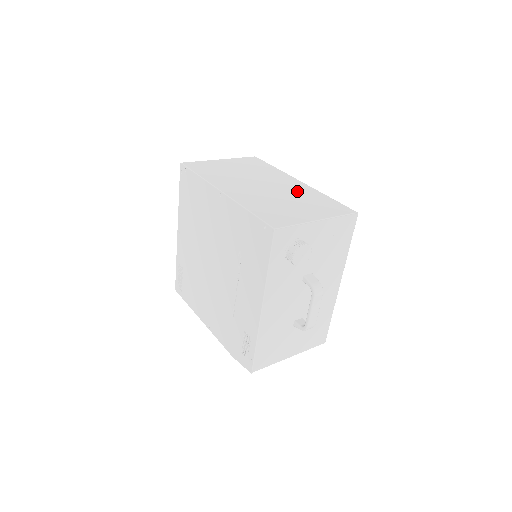
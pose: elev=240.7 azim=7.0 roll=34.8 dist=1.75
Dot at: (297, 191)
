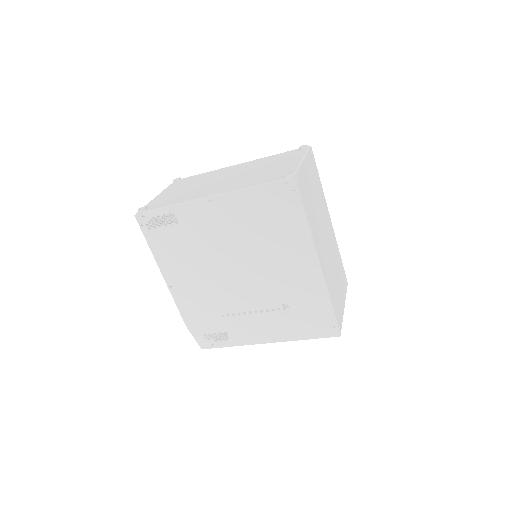
Dot at: (334, 247)
